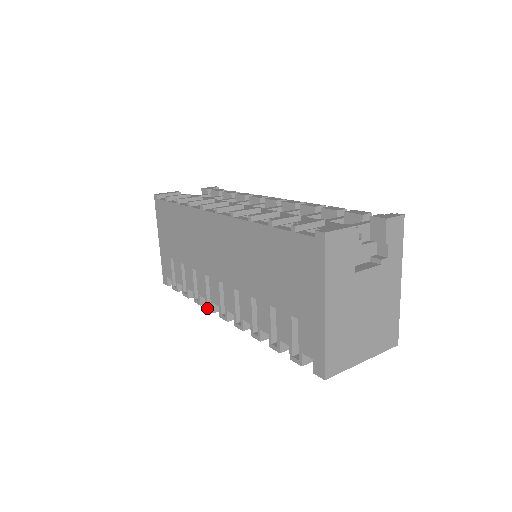
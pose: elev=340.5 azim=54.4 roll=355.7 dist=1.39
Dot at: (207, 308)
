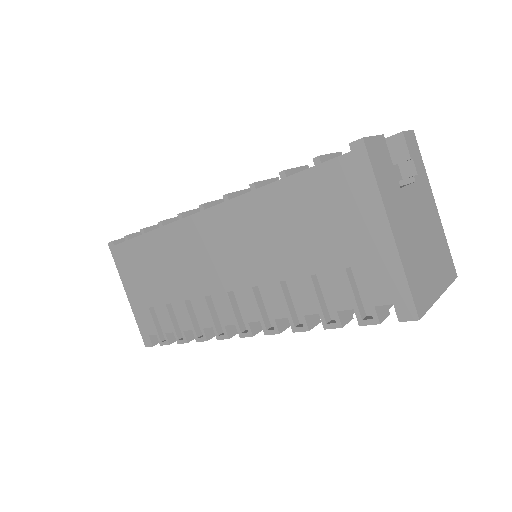
Dot at: (218, 338)
